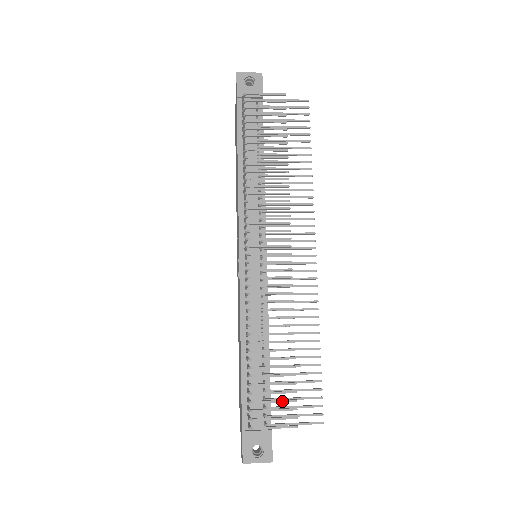
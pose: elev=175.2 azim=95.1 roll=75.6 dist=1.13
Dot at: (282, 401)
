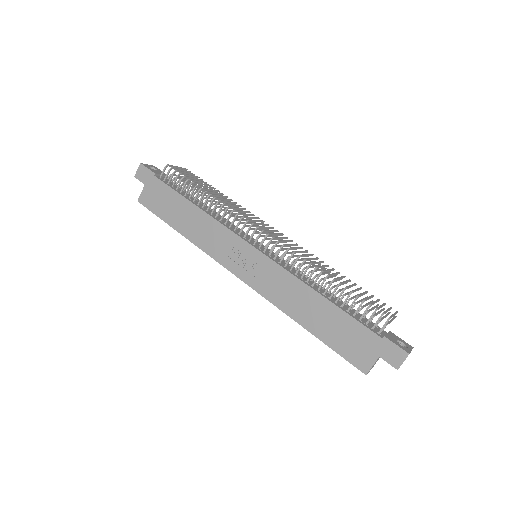
Dot at: (377, 301)
